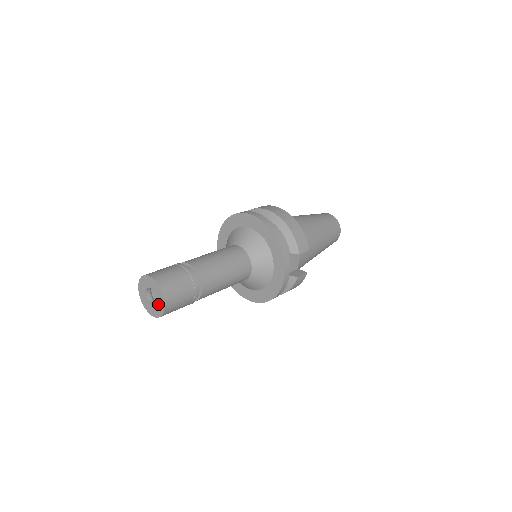
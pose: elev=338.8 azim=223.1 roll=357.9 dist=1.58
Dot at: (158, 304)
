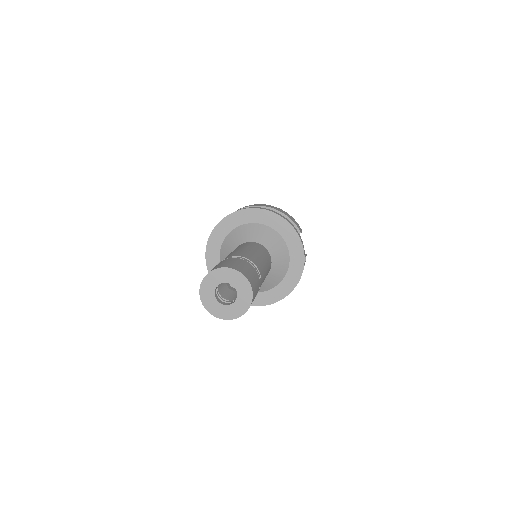
Dot at: (240, 296)
